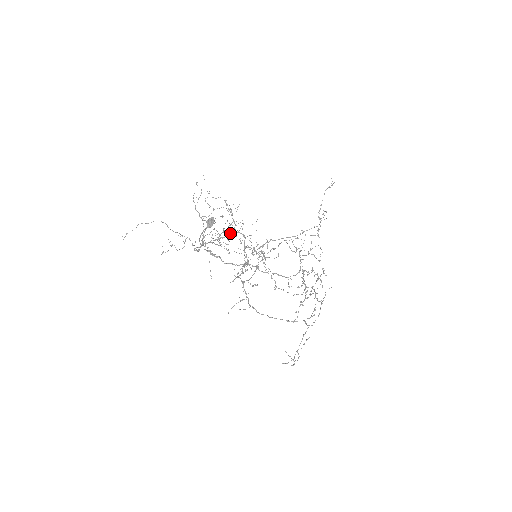
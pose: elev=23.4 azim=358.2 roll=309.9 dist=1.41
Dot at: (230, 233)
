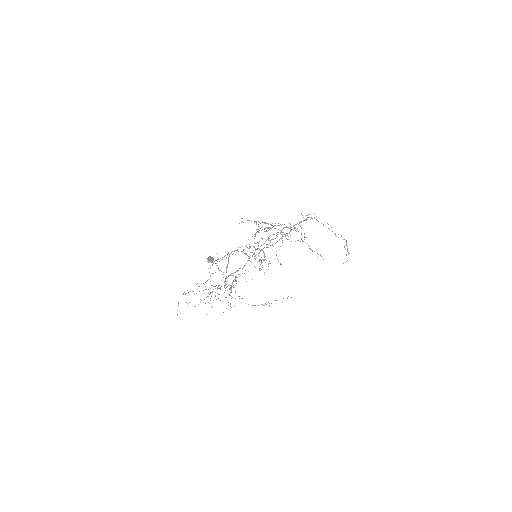
Dot at: (228, 259)
